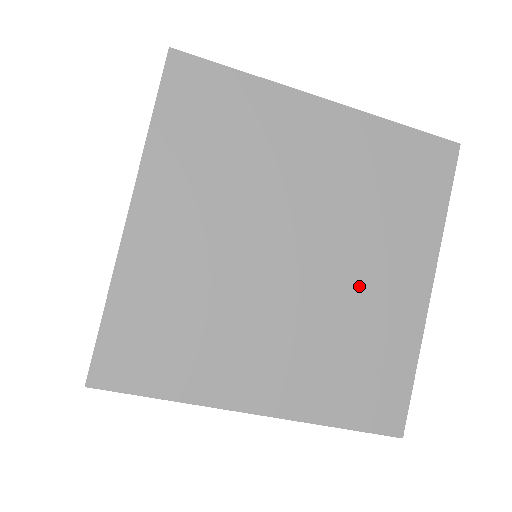
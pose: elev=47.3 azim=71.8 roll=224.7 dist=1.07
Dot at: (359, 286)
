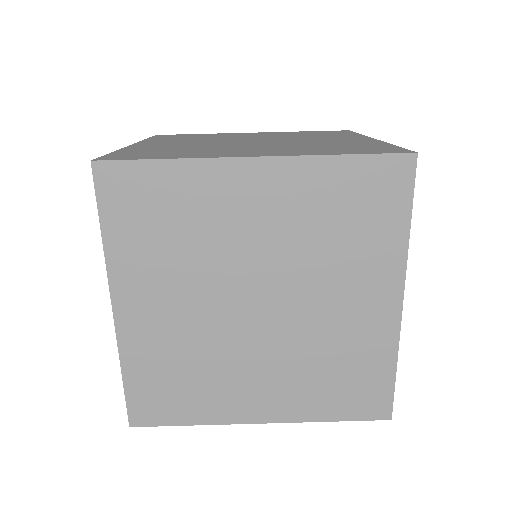
Dot at: (313, 141)
